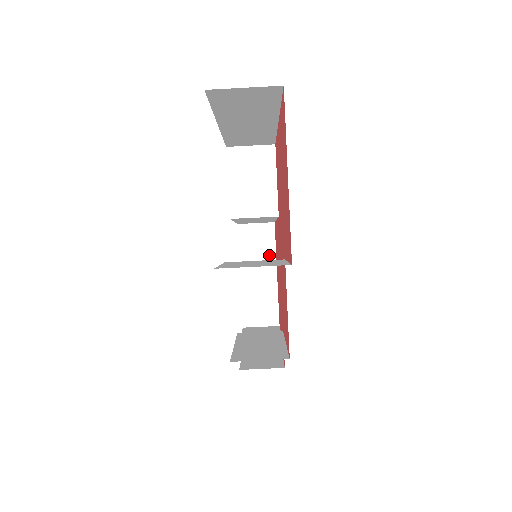
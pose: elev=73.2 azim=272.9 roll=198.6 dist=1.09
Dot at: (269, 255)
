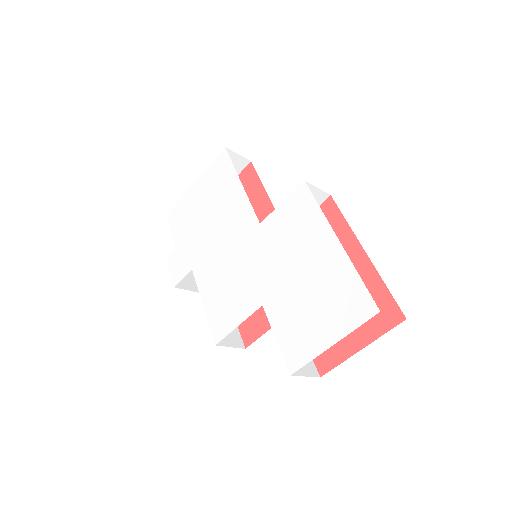
Dot at: occluded
